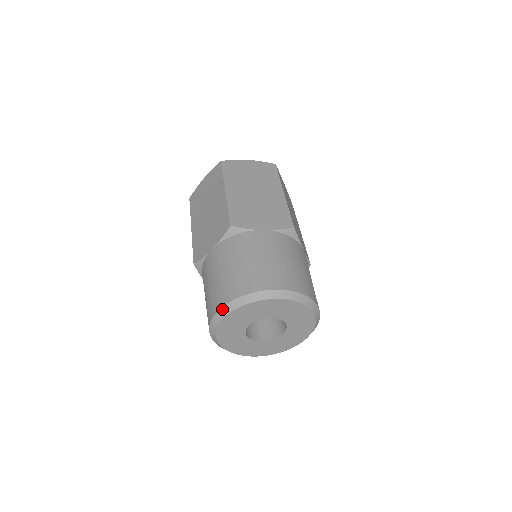
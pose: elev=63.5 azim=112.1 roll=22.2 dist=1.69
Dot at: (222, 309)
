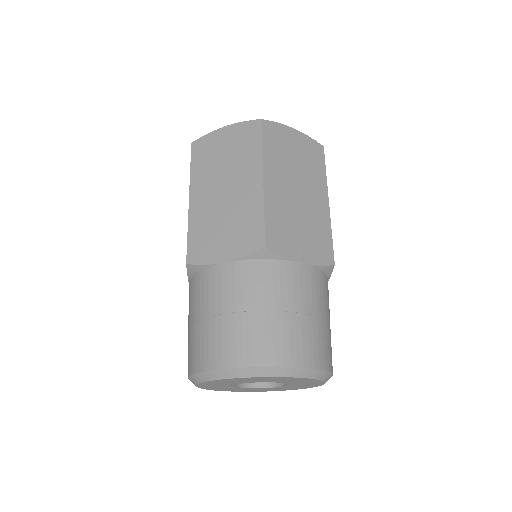
Dot at: (228, 370)
